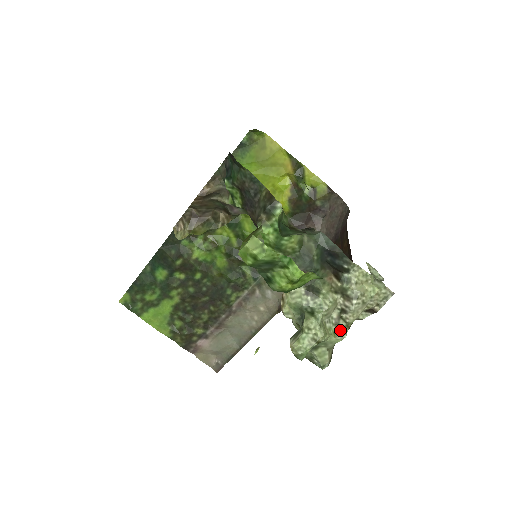
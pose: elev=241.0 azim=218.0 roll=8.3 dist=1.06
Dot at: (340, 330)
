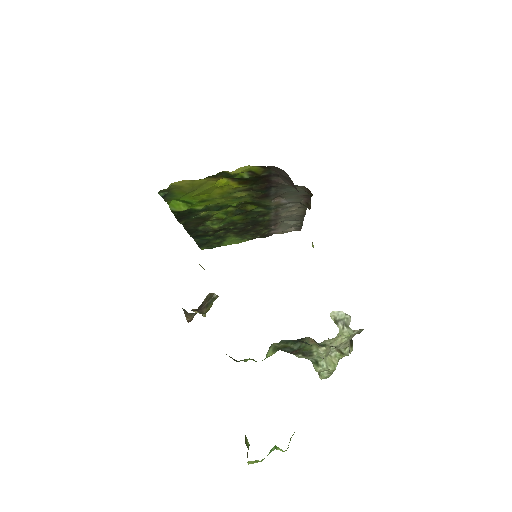
Dot at: (343, 353)
